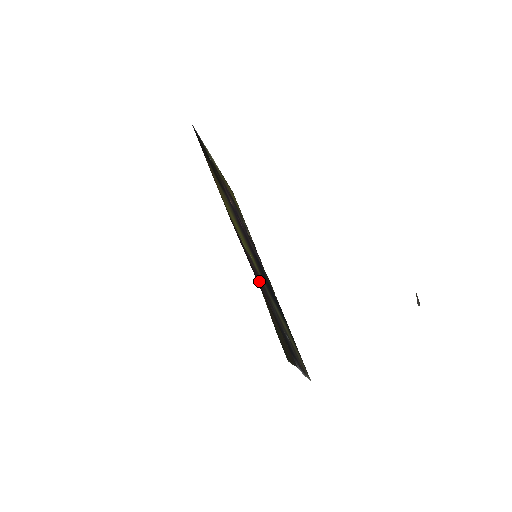
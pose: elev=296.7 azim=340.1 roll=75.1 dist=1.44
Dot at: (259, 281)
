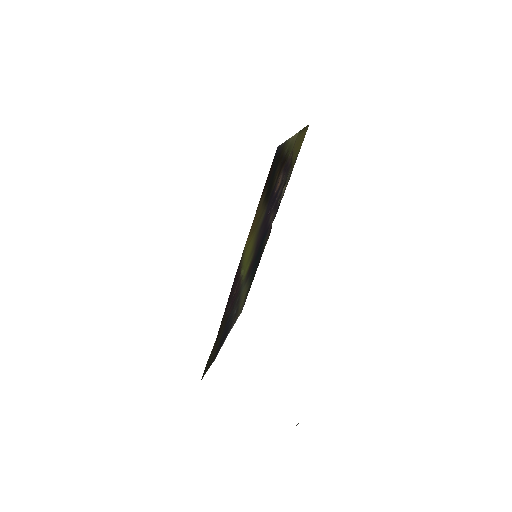
Dot at: (231, 304)
